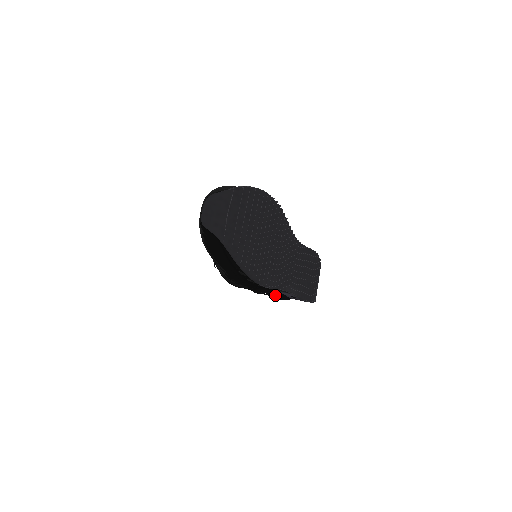
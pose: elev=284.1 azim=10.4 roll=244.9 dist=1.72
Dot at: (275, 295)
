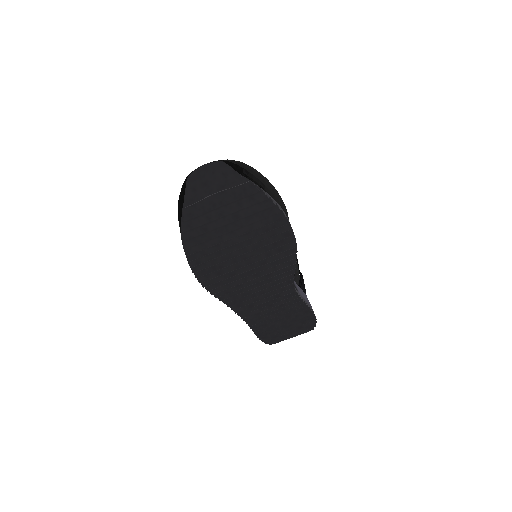
Dot at: occluded
